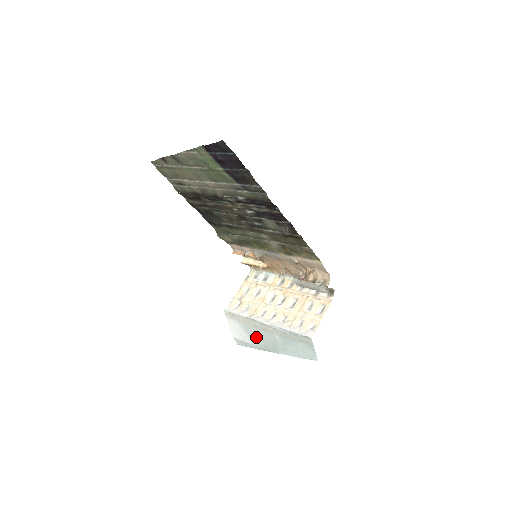
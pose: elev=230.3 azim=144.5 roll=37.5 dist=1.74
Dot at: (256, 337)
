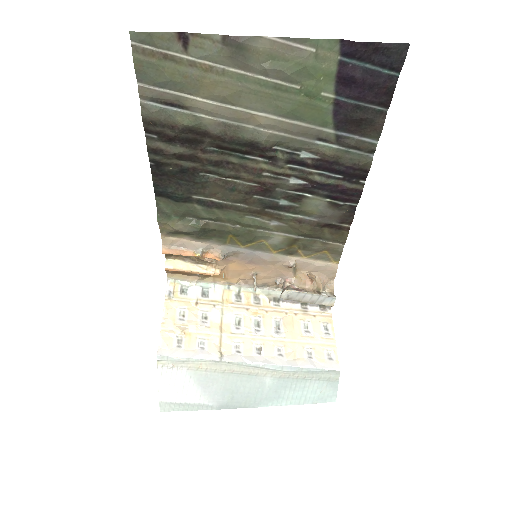
Dot at: (221, 390)
